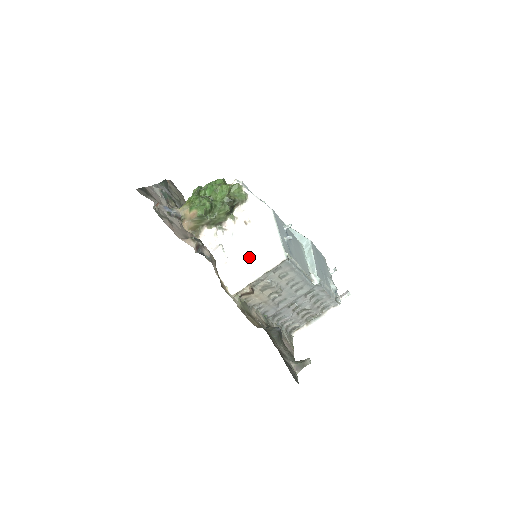
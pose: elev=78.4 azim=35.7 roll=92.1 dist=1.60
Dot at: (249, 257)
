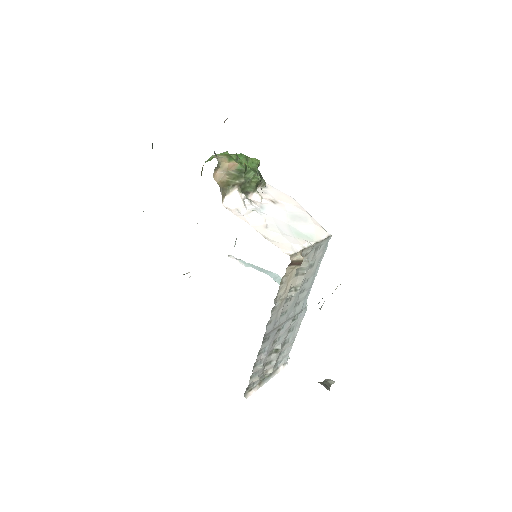
Dot at: (290, 228)
